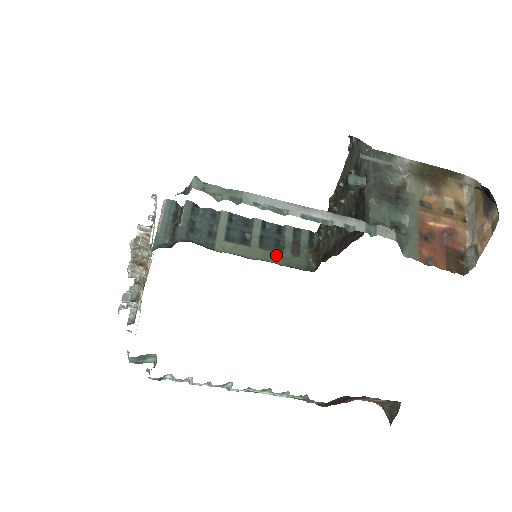
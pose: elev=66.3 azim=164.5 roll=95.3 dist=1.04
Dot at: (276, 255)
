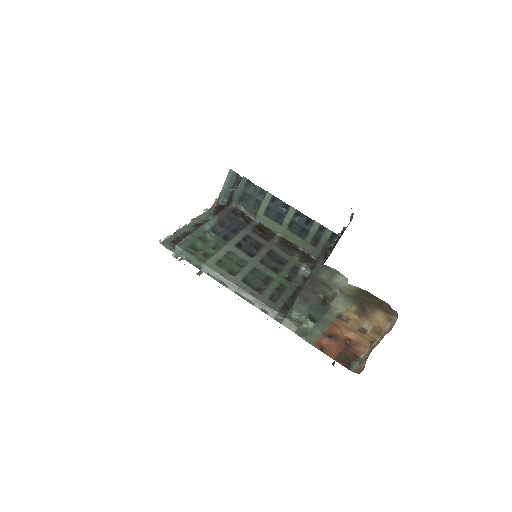
Dot at: (298, 239)
